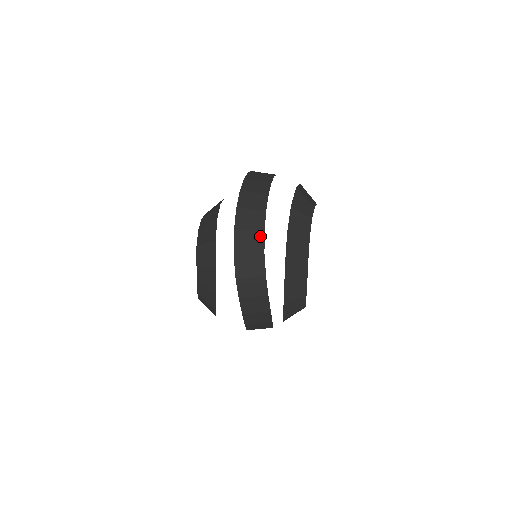
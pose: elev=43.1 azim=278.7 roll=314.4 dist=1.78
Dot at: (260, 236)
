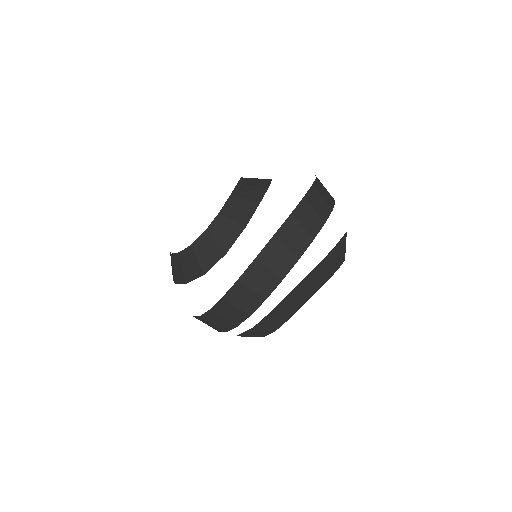
Dot at: (292, 260)
